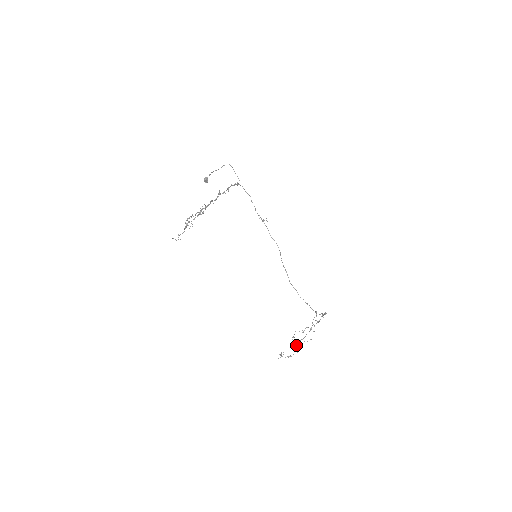
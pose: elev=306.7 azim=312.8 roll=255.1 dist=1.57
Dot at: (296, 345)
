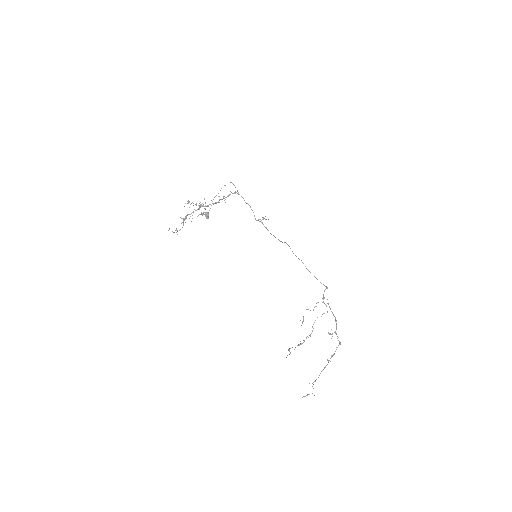
Dot at: (308, 394)
